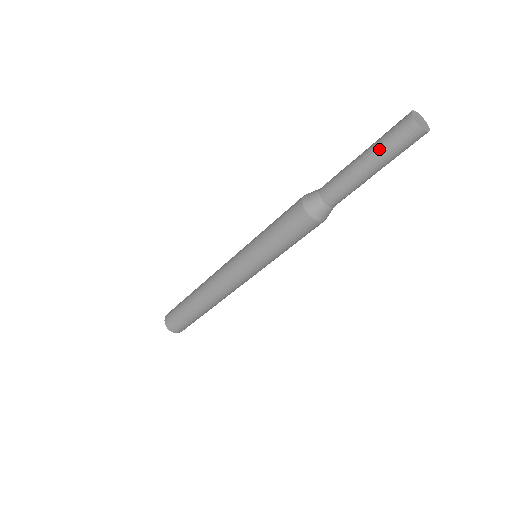
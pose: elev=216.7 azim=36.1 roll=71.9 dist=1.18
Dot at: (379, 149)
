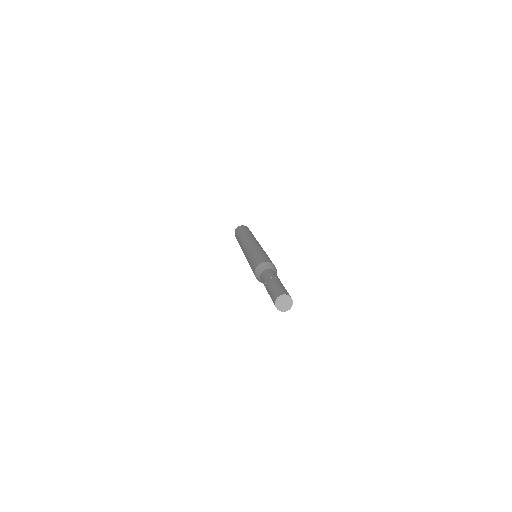
Dot at: occluded
